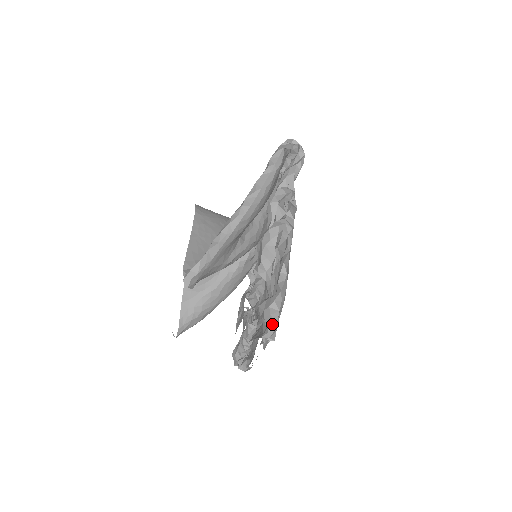
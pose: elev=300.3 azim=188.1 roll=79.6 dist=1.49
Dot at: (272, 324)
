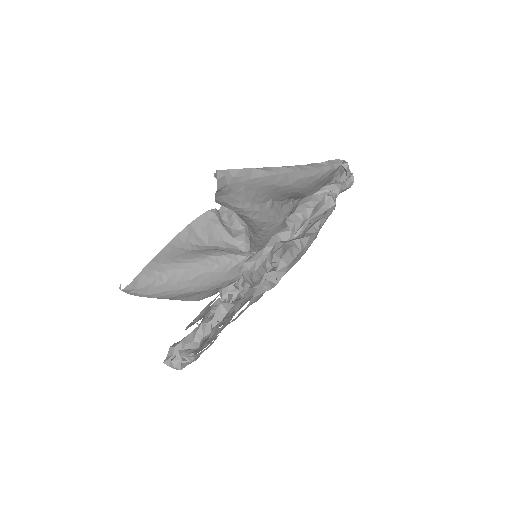
Dot at: (291, 254)
